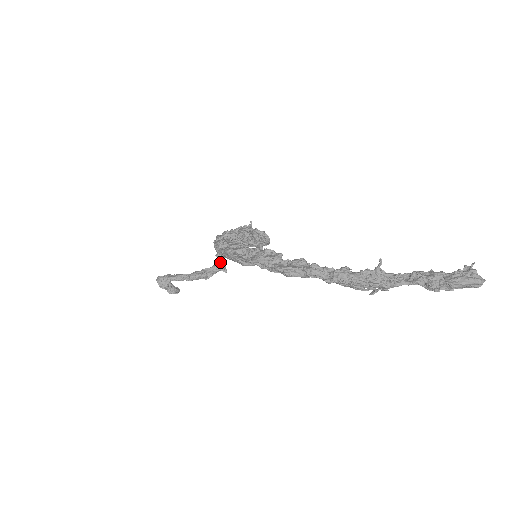
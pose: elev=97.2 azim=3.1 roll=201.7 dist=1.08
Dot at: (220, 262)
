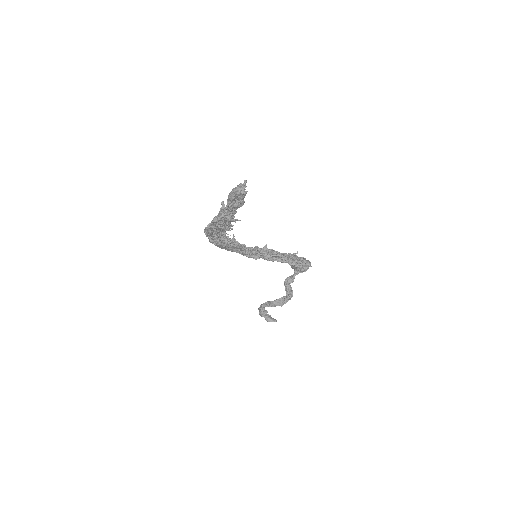
Dot at: (286, 289)
